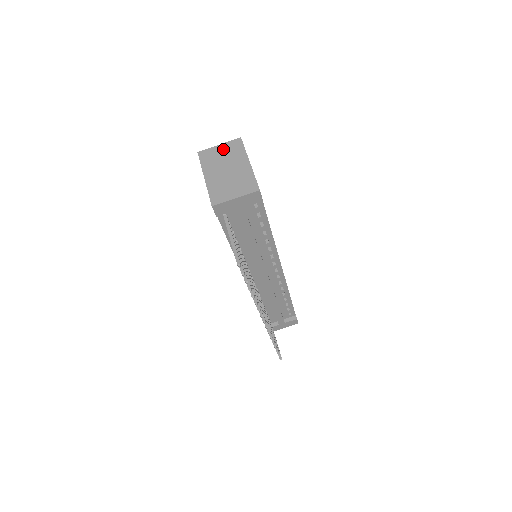
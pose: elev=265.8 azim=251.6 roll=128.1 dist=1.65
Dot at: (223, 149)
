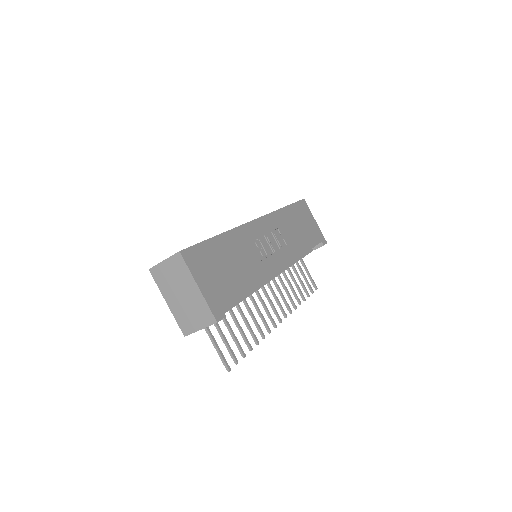
Dot at: (169, 267)
